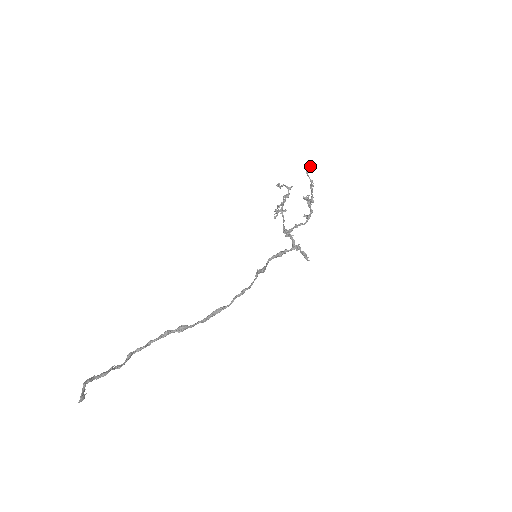
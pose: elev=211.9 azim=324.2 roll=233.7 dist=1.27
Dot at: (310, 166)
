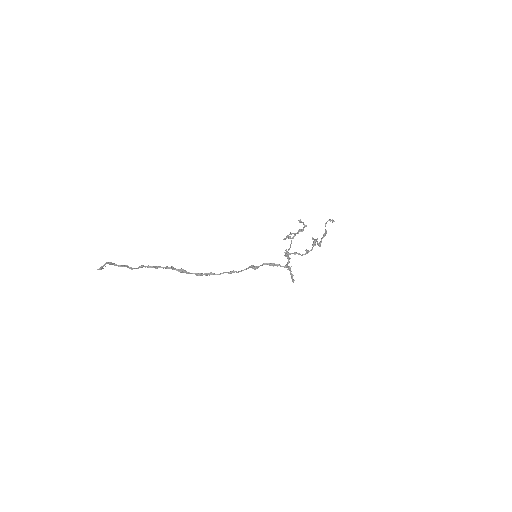
Dot at: (331, 220)
